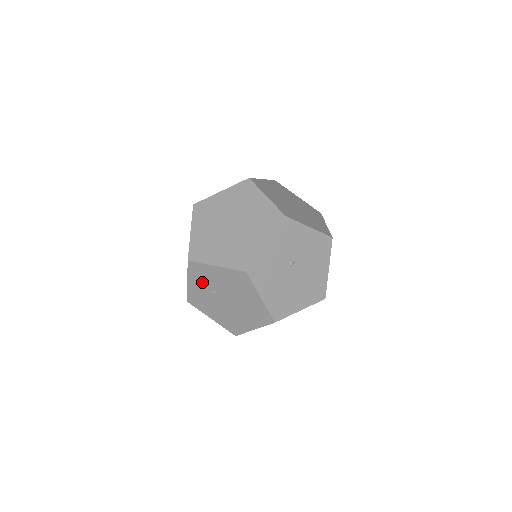
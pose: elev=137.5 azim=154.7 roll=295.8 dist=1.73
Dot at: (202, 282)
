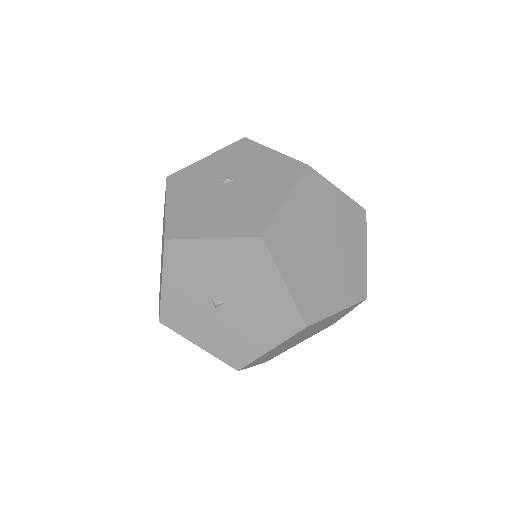
Dot at: occluded
